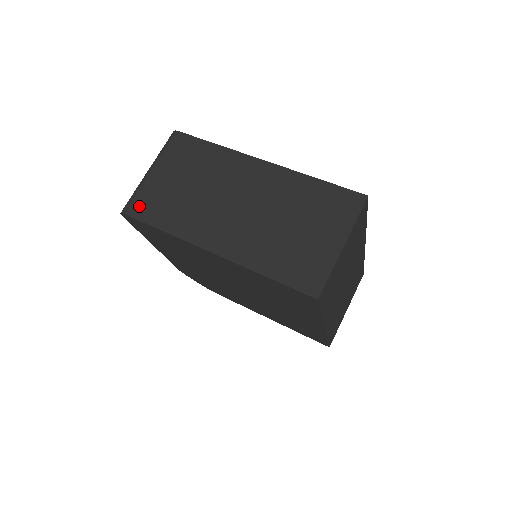
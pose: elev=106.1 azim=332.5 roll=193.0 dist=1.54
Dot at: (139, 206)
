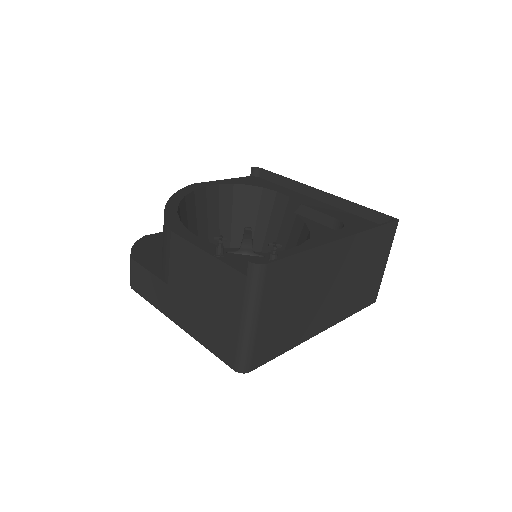
Dot at: (260, 356)
